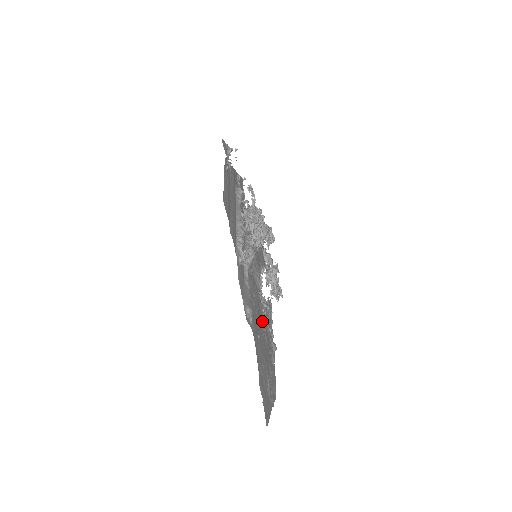
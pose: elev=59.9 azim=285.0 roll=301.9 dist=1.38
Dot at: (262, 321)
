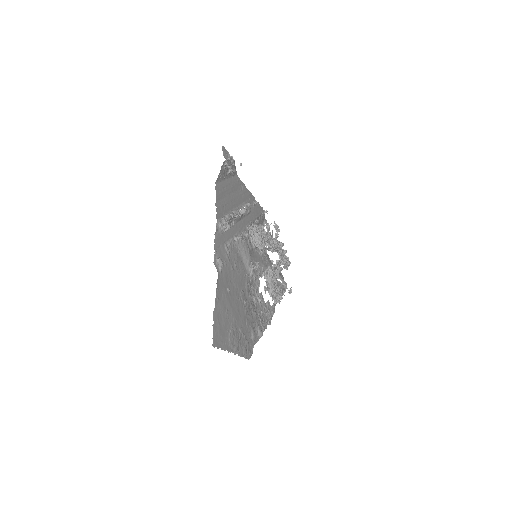
Dot at: (243, 293)
